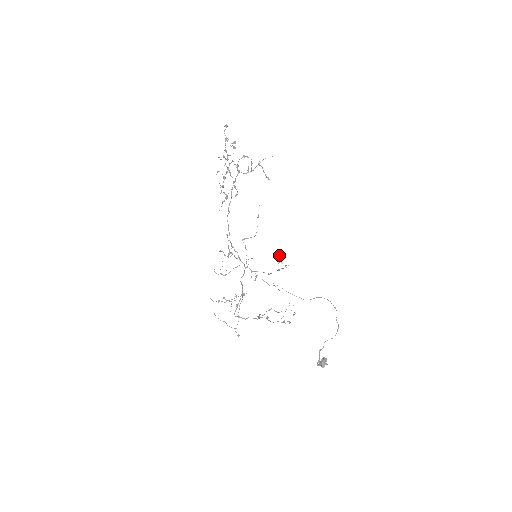
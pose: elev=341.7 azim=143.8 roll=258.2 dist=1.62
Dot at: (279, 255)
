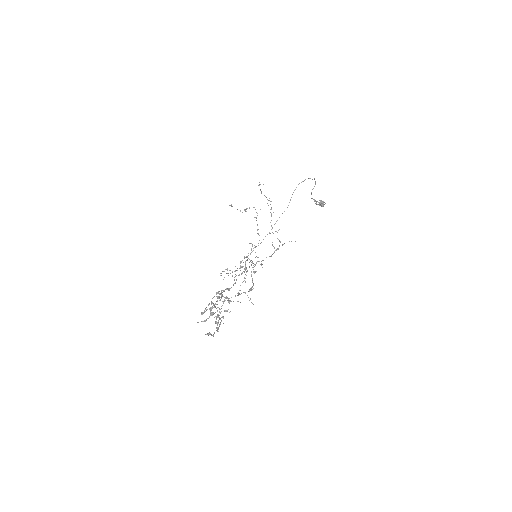
Dot at: occluded
